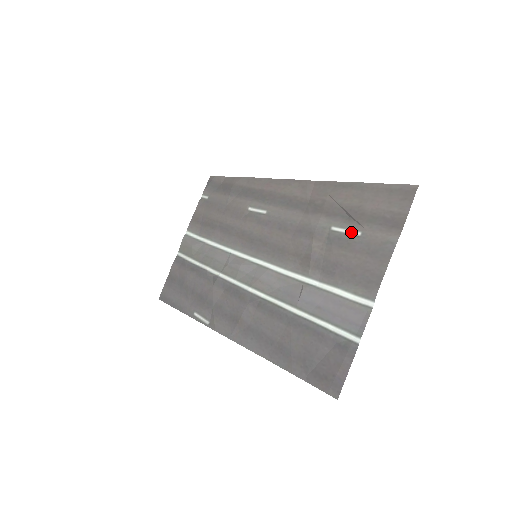
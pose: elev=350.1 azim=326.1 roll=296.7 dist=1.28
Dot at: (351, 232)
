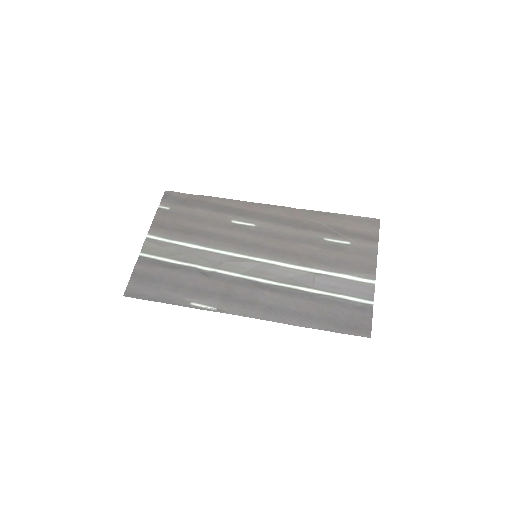
Dot at: (342, 242)
